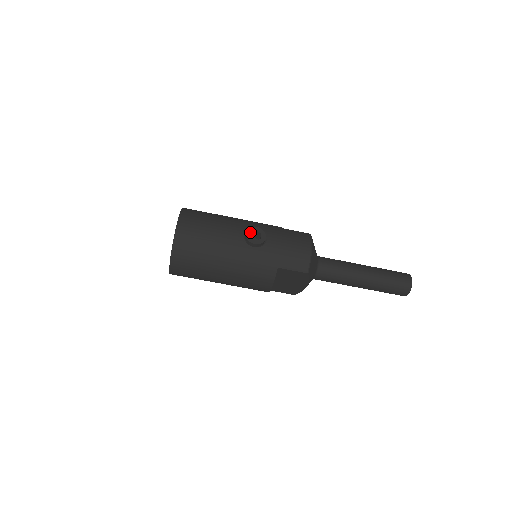
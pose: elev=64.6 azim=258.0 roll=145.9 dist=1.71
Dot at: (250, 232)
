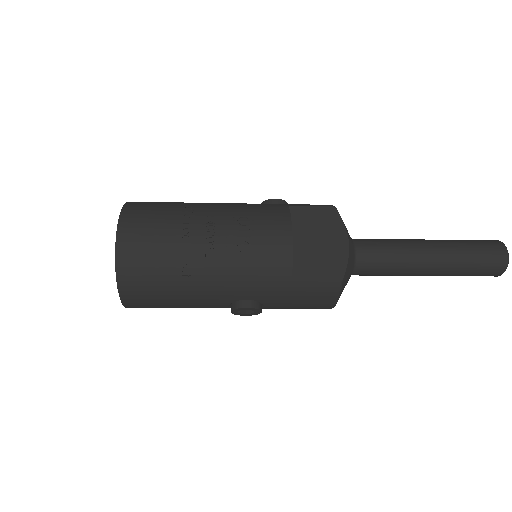
Dot at: (236, 311)
